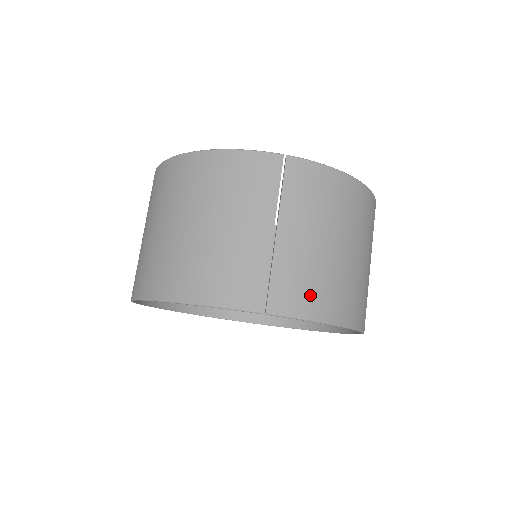
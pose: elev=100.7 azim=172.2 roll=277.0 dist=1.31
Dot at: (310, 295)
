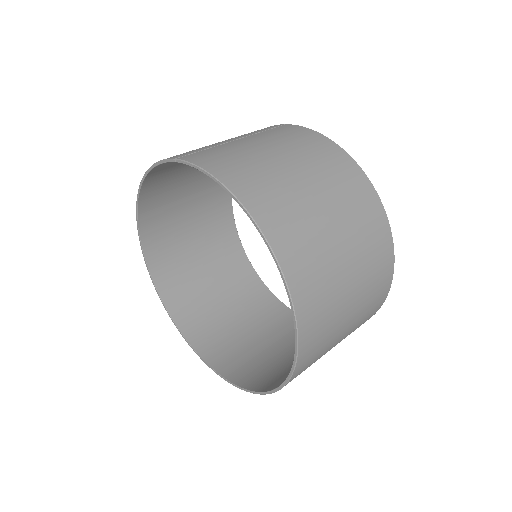
Dot at: (222, 161)
